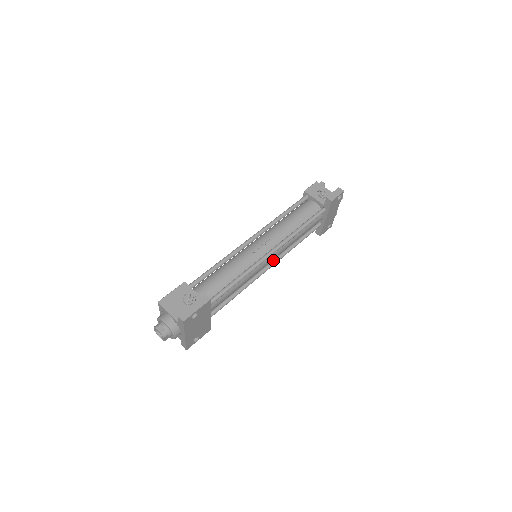
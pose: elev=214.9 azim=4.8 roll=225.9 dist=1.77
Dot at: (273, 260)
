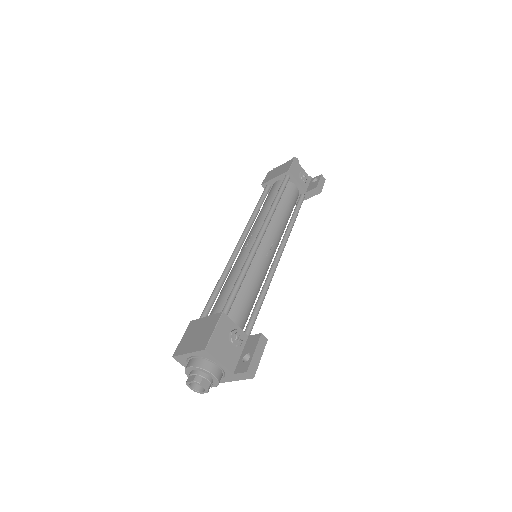
Dot at: occluded
